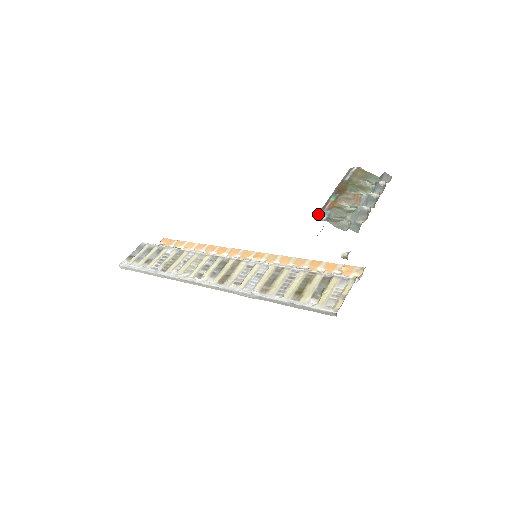
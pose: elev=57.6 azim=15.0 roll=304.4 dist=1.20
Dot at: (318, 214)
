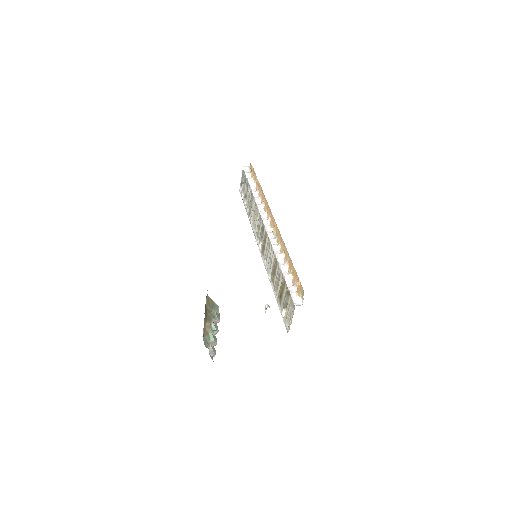
Dot at: (203, 334)
